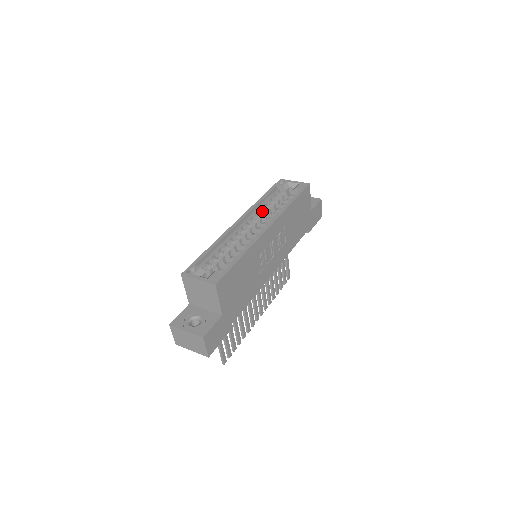
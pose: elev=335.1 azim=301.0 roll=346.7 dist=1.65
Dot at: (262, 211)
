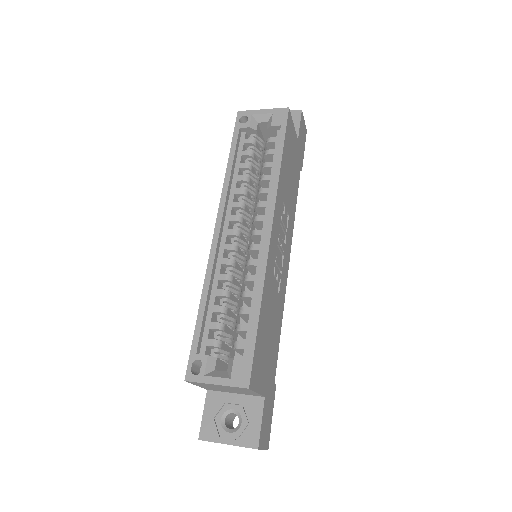
Dot at: (241, 192)
